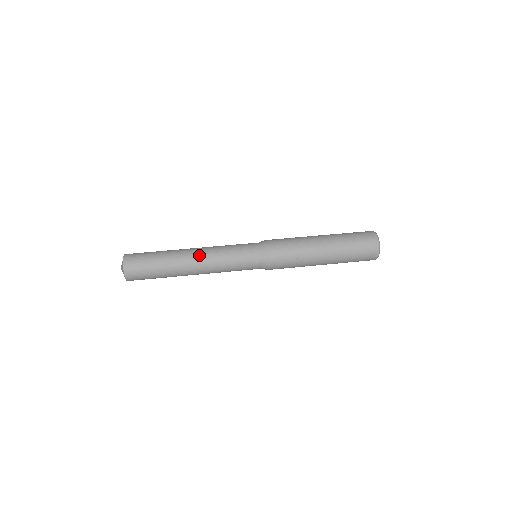
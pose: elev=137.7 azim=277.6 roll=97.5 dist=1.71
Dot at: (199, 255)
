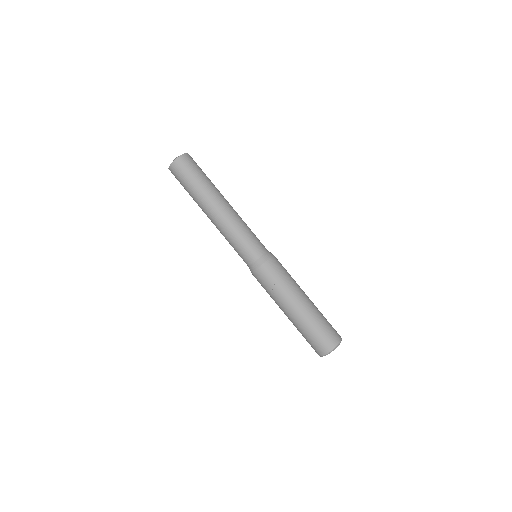
Dot at: (227, 209)
